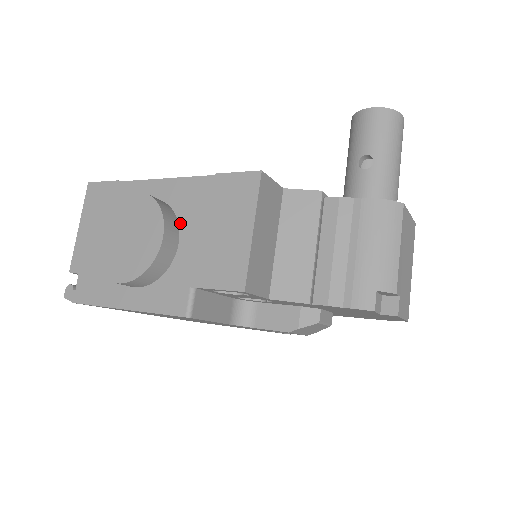
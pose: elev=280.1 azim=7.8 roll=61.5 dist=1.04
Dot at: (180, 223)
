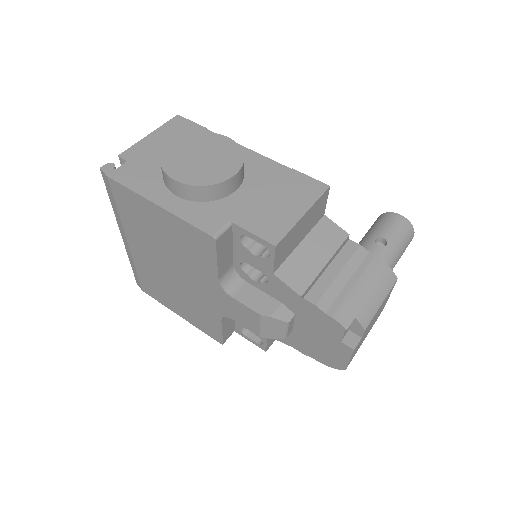
Dot at: (245, 179)
